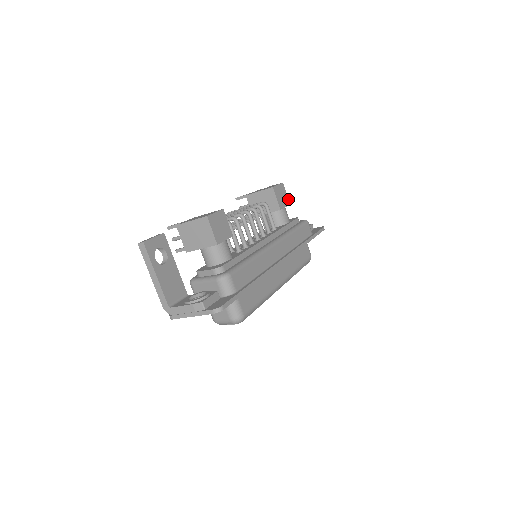
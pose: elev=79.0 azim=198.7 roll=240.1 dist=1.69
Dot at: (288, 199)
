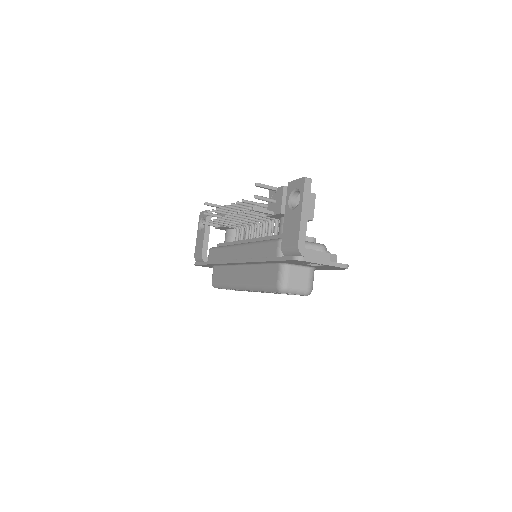
Dot at: occluded
